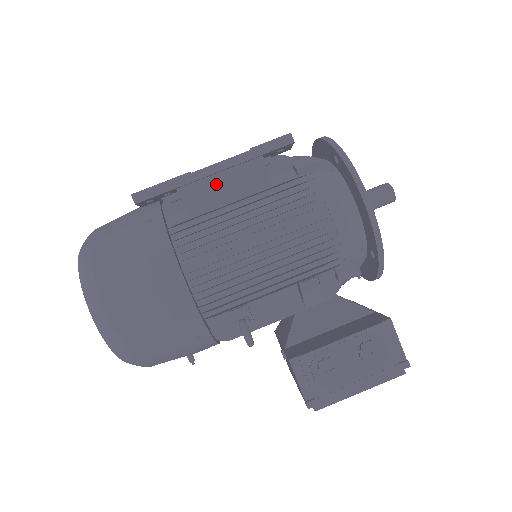
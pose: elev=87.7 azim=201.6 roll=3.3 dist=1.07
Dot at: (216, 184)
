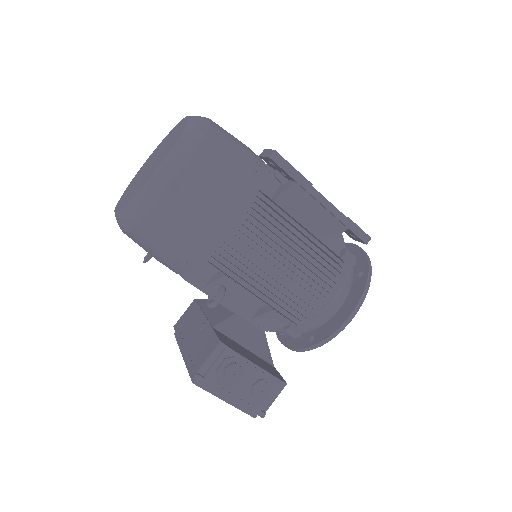
Dot at: (311, 207)
